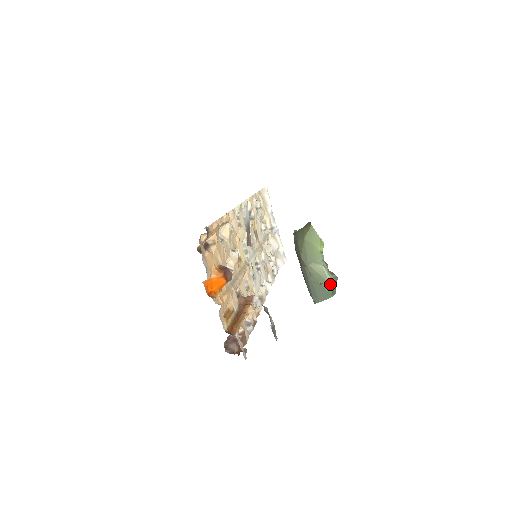
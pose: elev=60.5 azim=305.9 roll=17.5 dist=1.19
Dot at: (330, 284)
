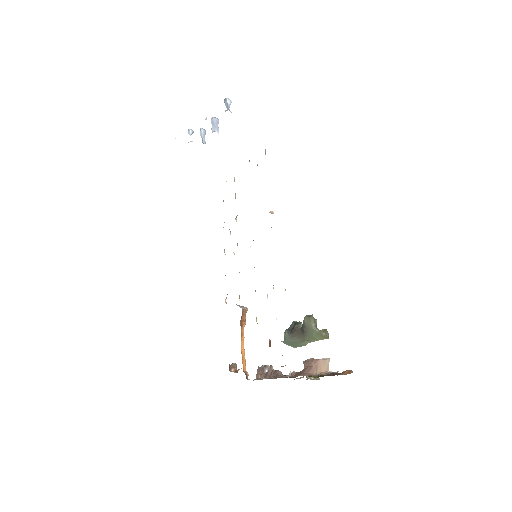
Dot at: (301, 346)
